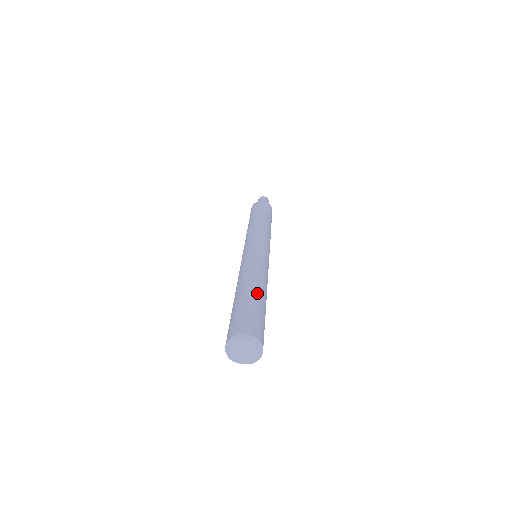
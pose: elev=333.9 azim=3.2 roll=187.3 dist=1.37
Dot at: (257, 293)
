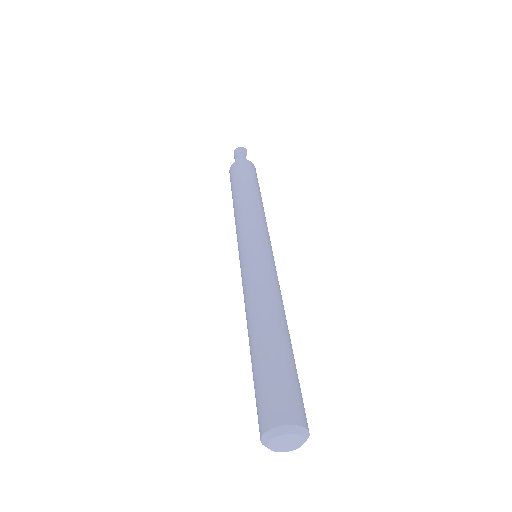
Dot at: (268, 338)
